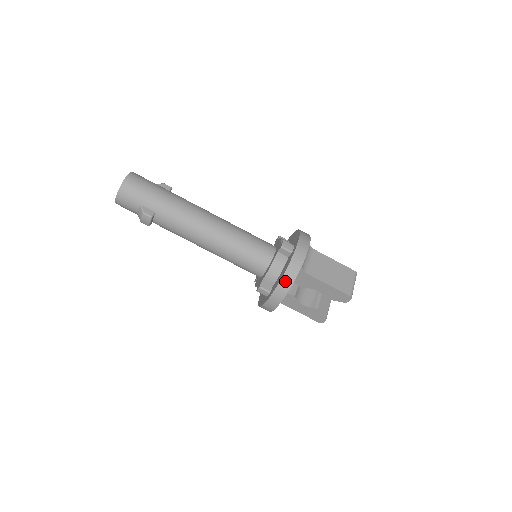
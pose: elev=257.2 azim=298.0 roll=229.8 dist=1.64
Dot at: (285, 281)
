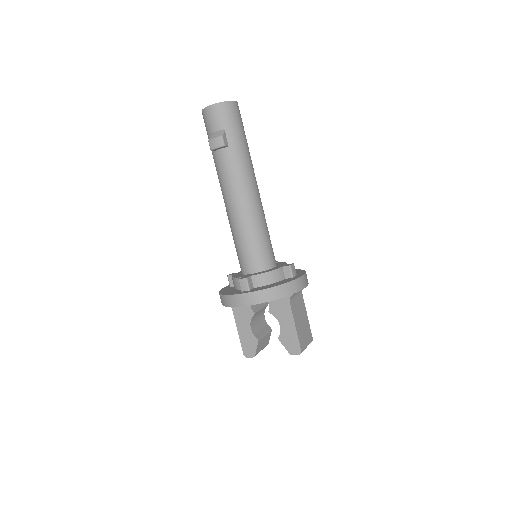
Dot at: (275, 291)
